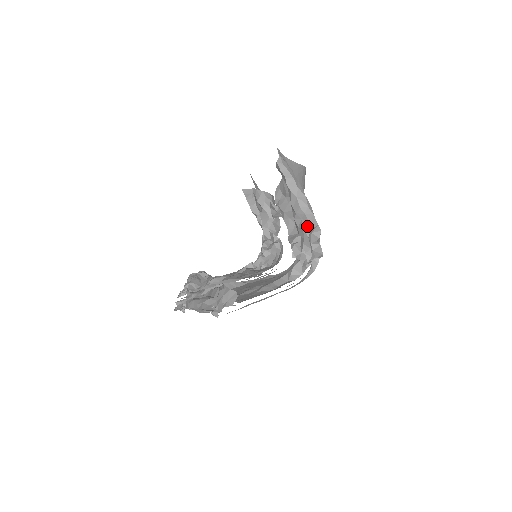
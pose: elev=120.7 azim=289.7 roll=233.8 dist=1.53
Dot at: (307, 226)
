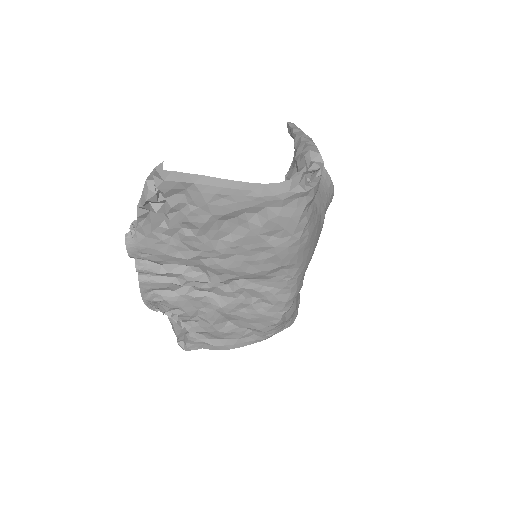
Dot at: (305, 150)
